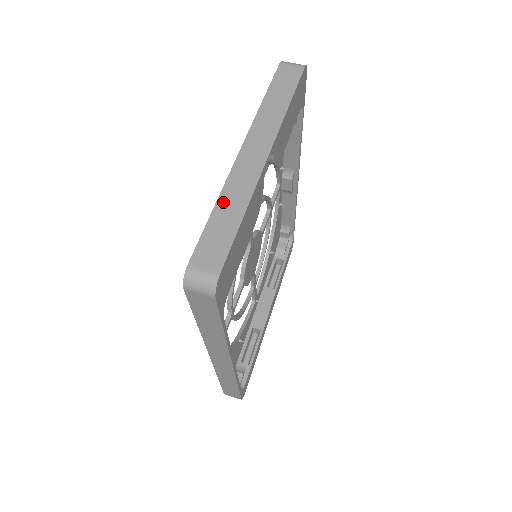
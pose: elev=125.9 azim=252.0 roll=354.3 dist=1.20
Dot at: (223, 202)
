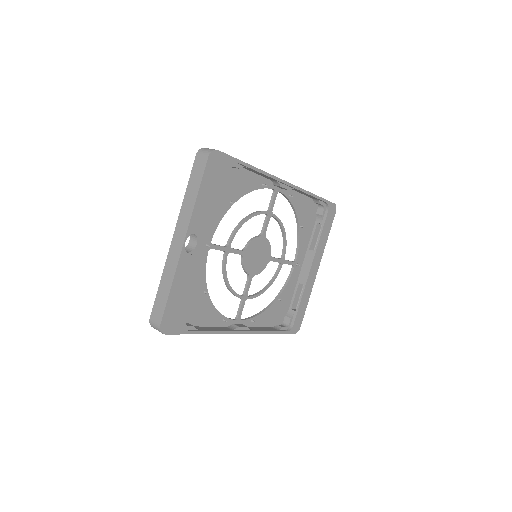
Dot at: (163, 278)
